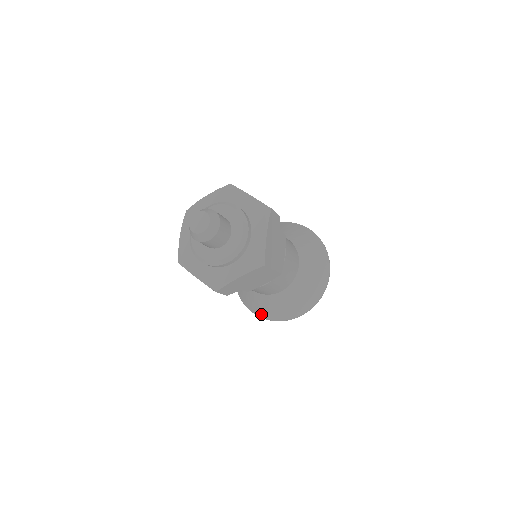
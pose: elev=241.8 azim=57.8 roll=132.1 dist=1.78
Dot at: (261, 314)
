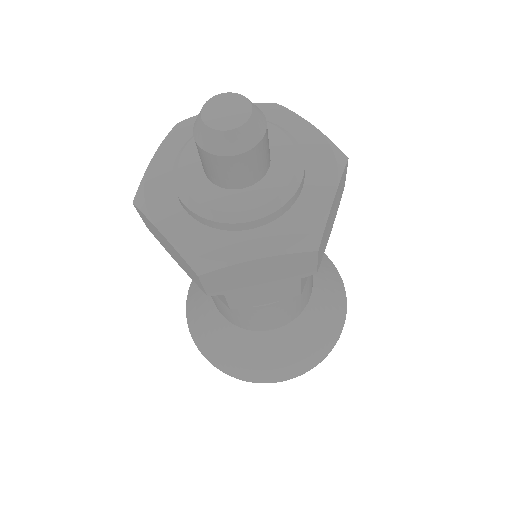
Dot at: (218, 361)
